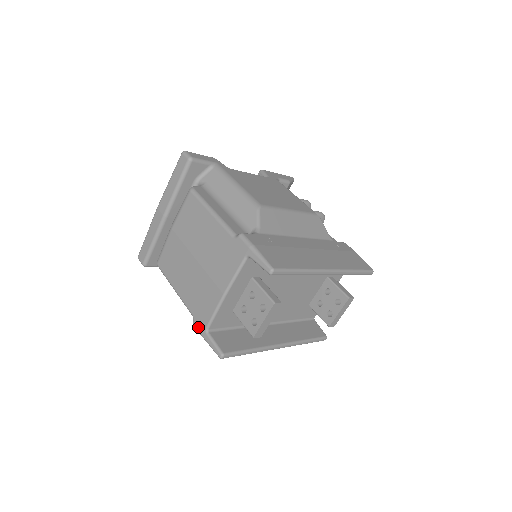
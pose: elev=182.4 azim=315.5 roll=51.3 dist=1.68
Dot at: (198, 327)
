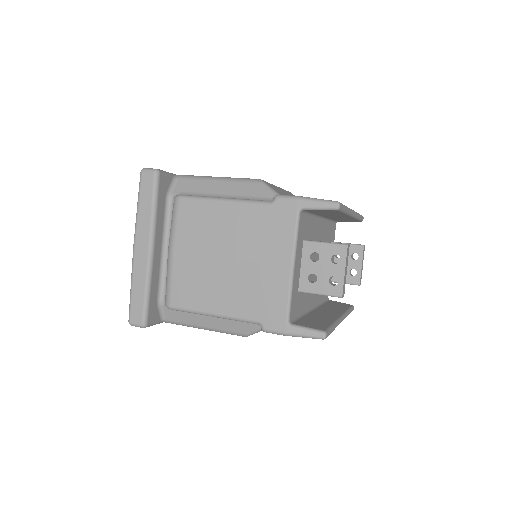
Dot at: (274, 328)
